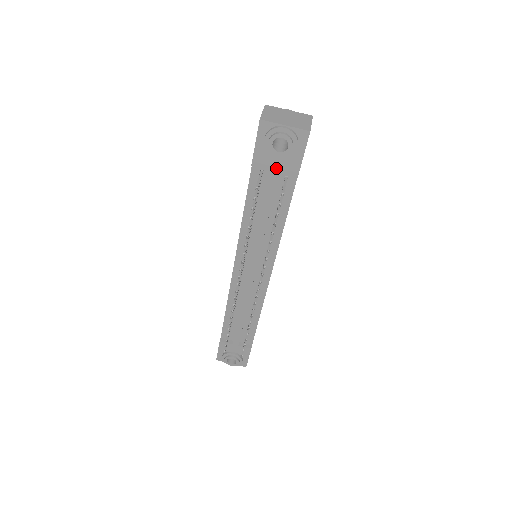
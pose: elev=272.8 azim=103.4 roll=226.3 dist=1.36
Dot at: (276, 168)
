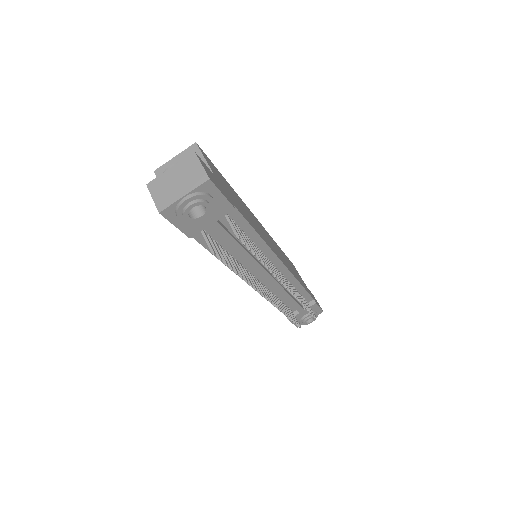
Dot at: (211, 221)
